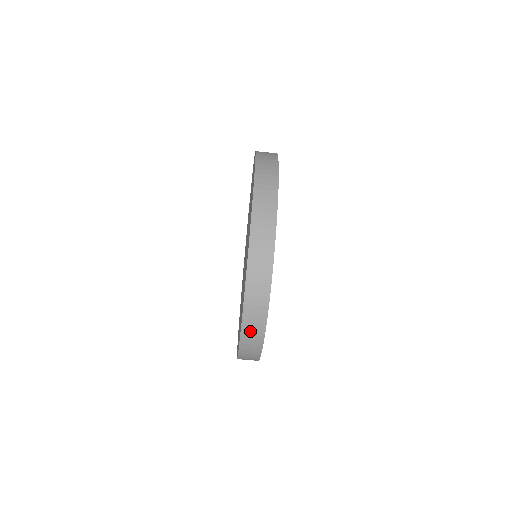
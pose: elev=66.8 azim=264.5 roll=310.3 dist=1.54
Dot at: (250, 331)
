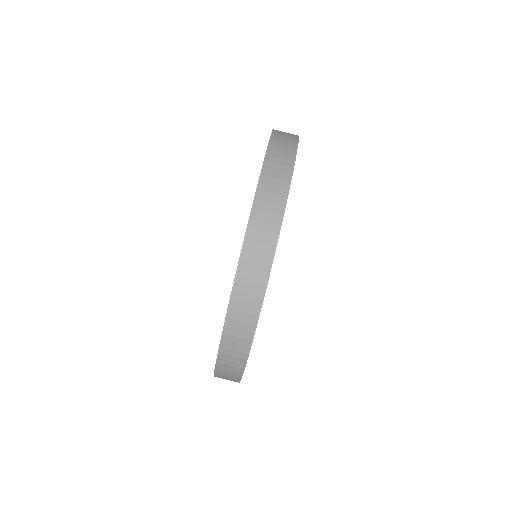
Dot at: (261, 224)
